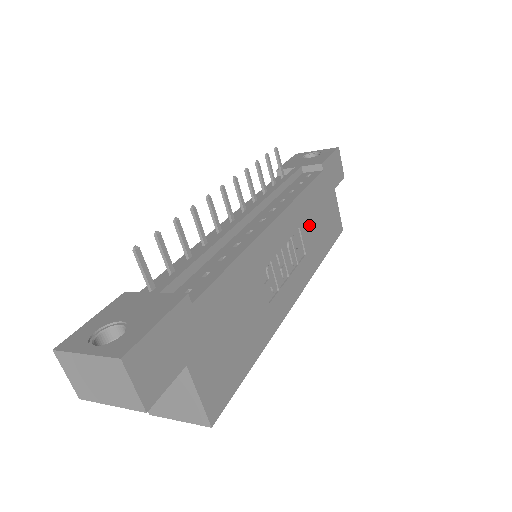
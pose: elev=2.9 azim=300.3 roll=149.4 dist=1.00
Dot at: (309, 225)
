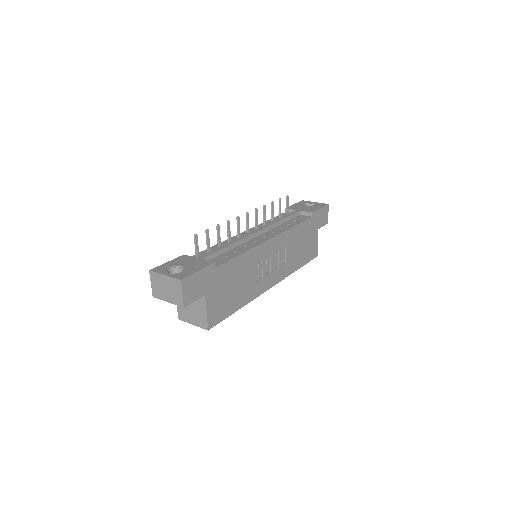
Dot at: (293, 247)
